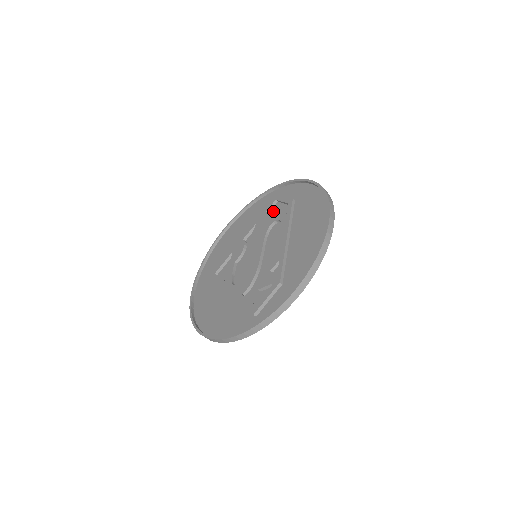
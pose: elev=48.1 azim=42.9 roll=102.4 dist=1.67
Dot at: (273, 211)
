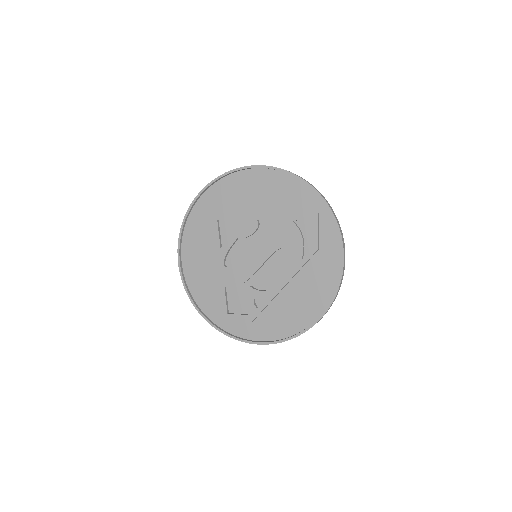
Dot at: (297, 234)
